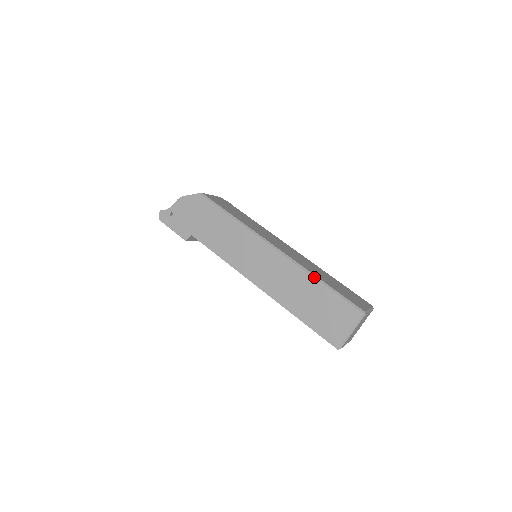
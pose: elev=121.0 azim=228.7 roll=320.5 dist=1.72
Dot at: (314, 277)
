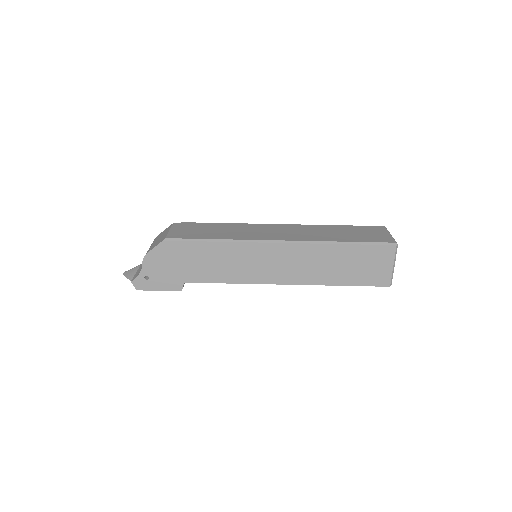
Dot at: (334, 244)
